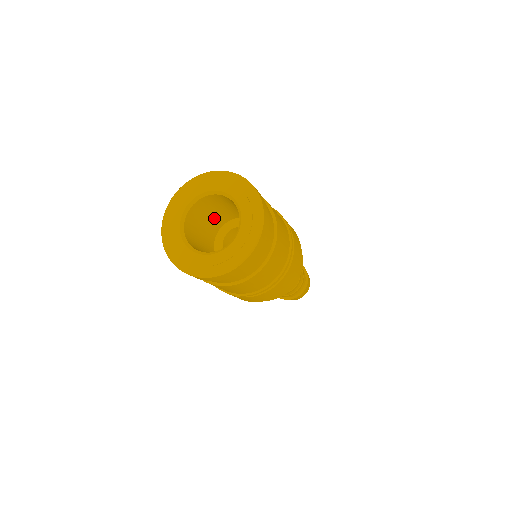
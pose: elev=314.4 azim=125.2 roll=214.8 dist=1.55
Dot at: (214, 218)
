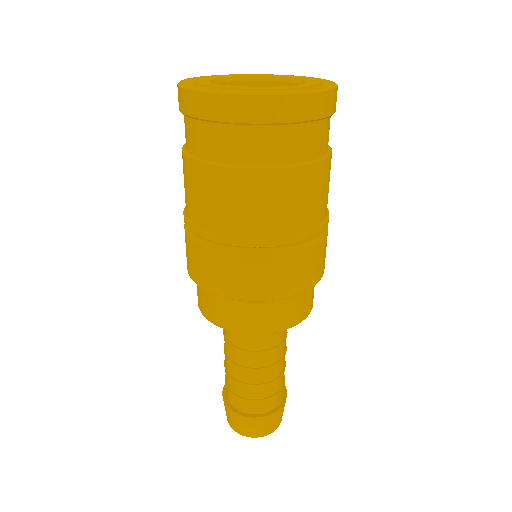
Dot at: occluded
